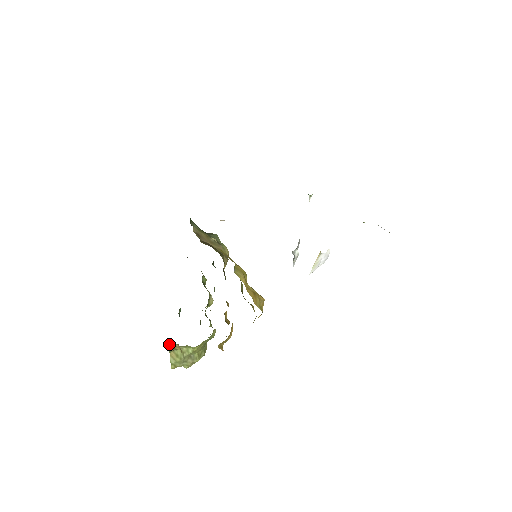
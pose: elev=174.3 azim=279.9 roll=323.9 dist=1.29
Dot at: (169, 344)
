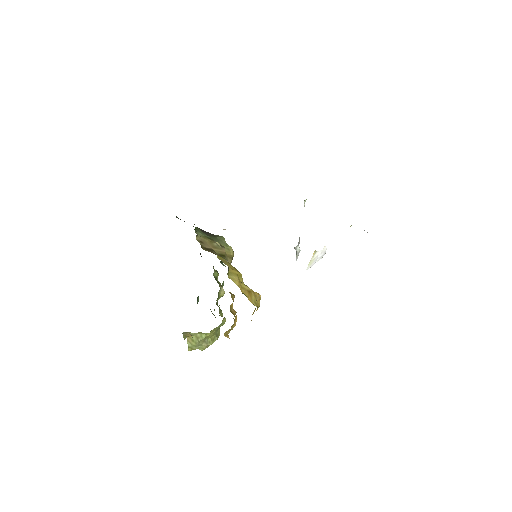
Dot at: (182, 333)
